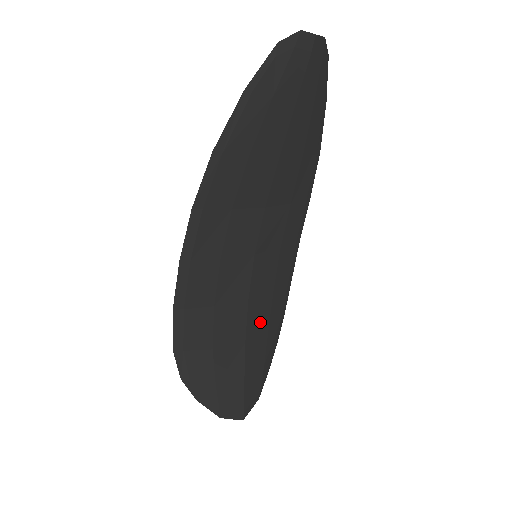
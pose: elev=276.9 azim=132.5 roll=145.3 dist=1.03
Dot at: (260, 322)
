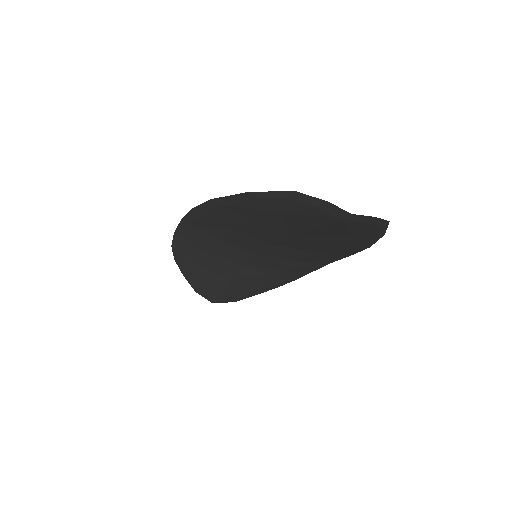
Dot at: (254, 277)
